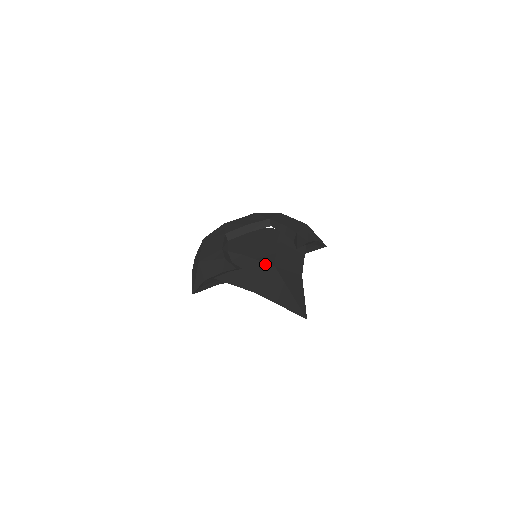
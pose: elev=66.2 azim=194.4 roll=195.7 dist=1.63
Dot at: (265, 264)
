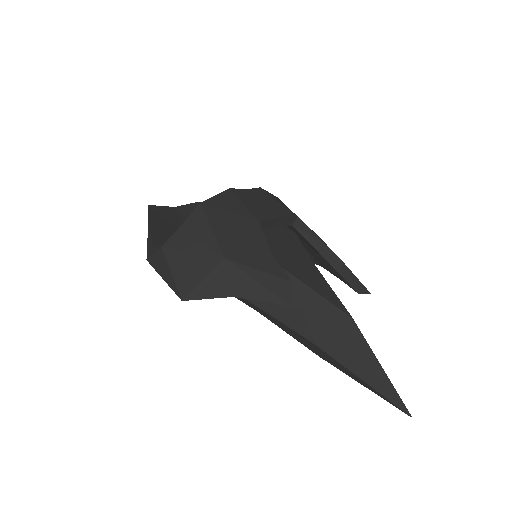
Dot at: (335, 308)
